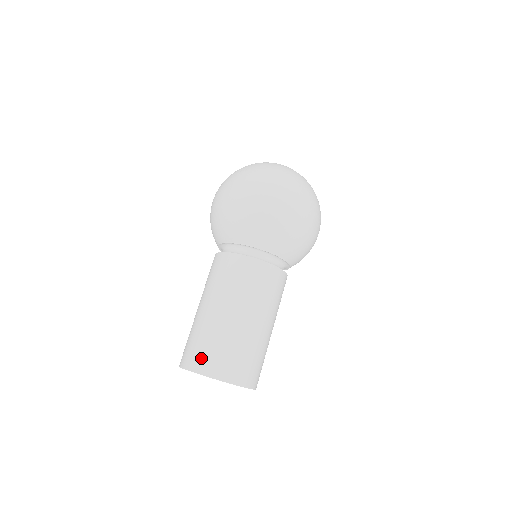
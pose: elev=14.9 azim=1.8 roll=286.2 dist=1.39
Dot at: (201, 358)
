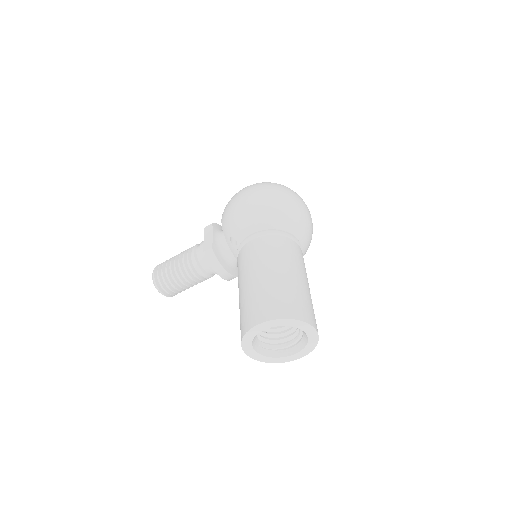
Dot at: (302, 310)
